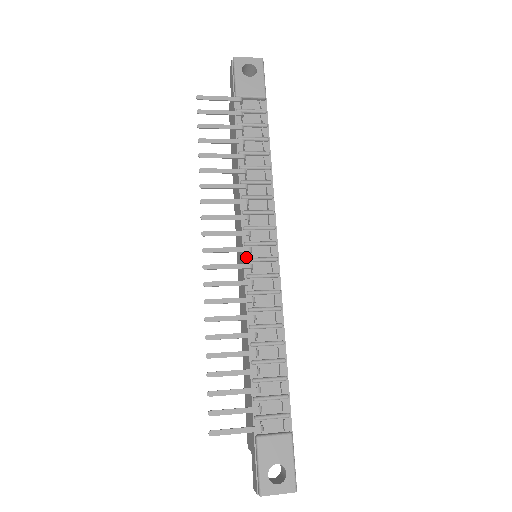
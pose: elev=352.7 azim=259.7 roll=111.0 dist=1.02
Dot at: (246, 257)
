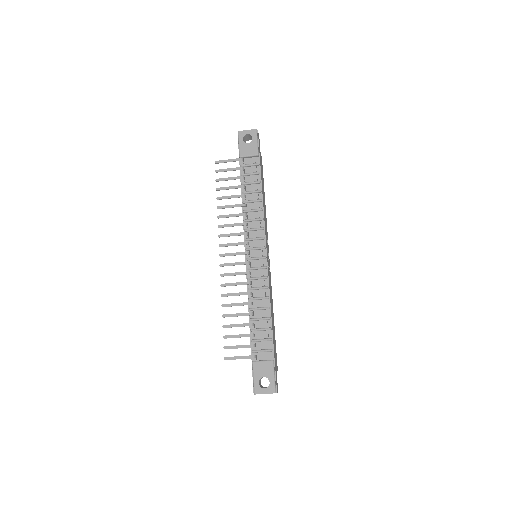
Dot at: (247, 257)
